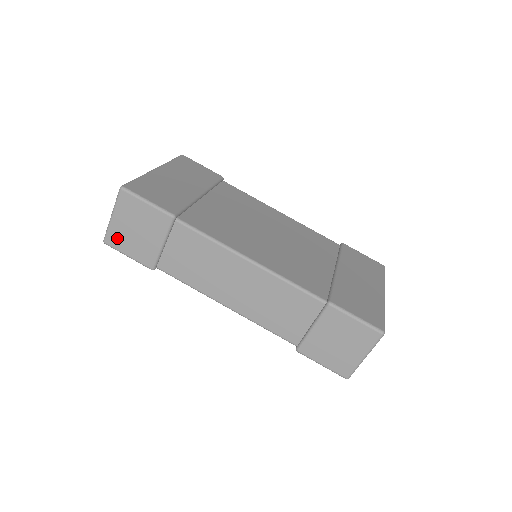
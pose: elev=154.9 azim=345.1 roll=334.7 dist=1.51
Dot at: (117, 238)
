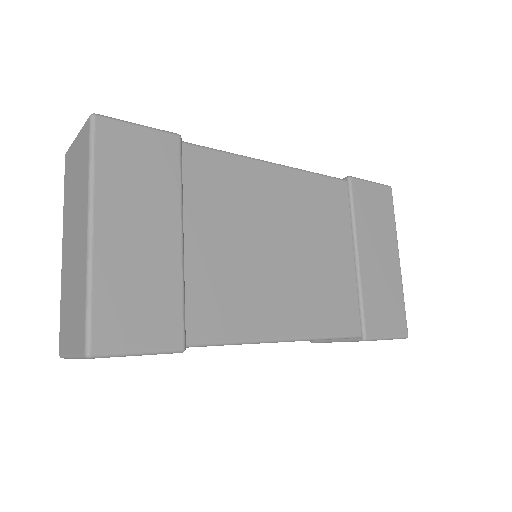
Dot at: occluded
